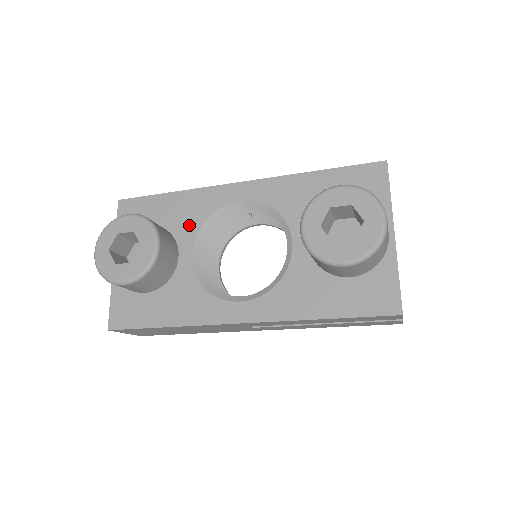
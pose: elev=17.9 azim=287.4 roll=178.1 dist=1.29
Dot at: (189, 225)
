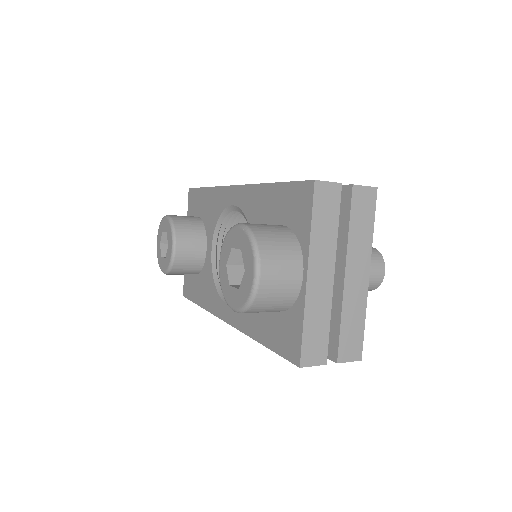
Dot at: (211, 222)
